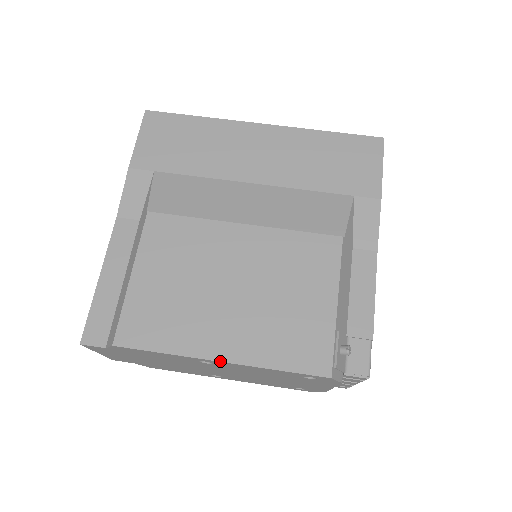
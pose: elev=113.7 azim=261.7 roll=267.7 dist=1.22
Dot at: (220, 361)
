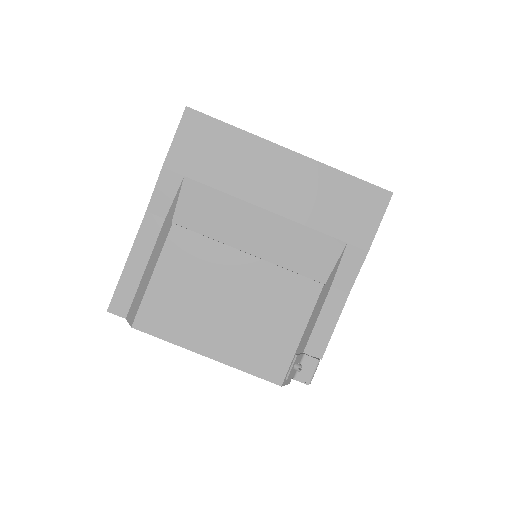
Dot at: occluded
